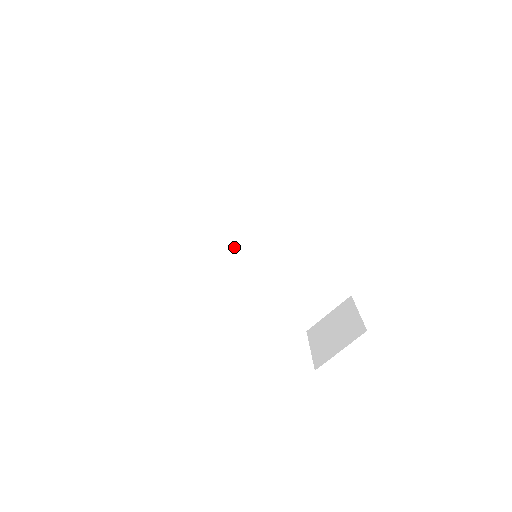
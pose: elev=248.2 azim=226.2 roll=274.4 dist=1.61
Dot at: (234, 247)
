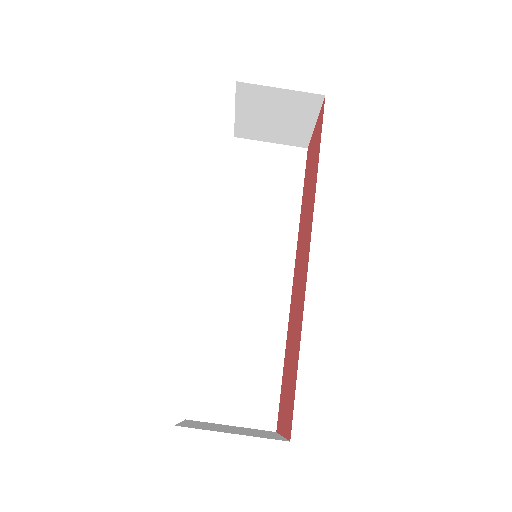
Dot at: (231, 252)
